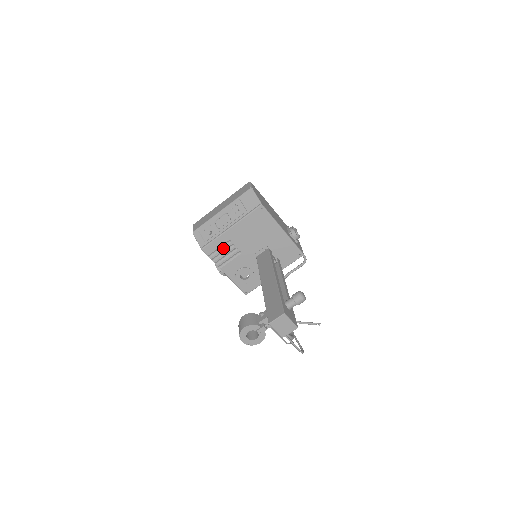
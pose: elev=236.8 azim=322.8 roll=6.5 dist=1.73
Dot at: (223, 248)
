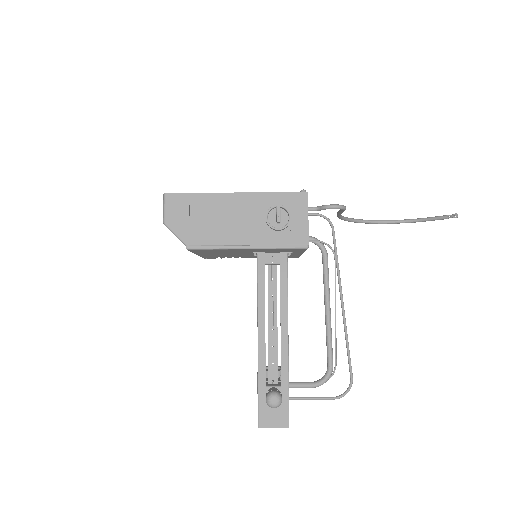
Dot at: (218, 256)
